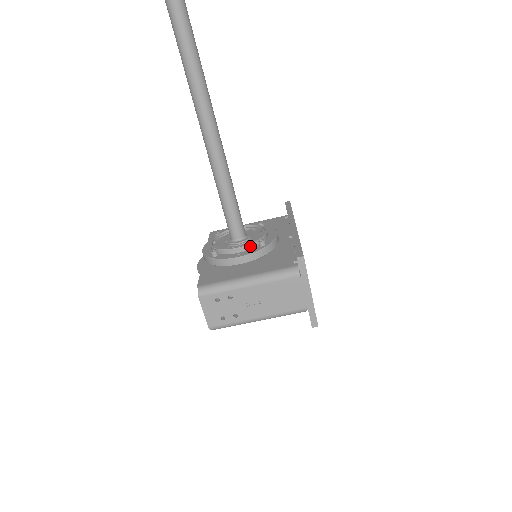
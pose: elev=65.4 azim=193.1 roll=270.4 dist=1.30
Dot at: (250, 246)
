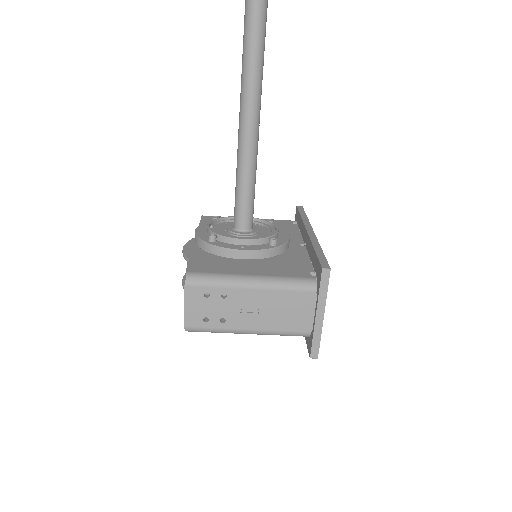
Dot at: (258, 241)
